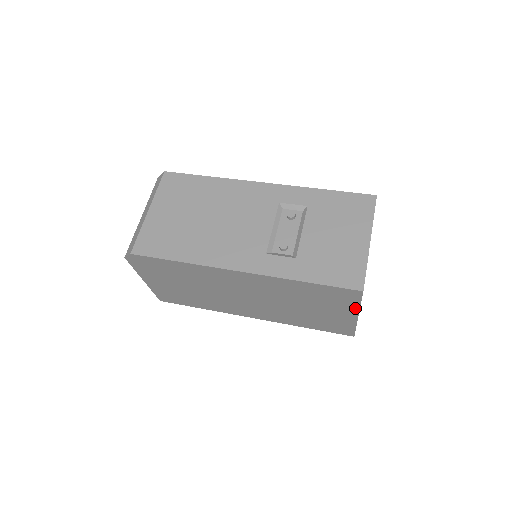
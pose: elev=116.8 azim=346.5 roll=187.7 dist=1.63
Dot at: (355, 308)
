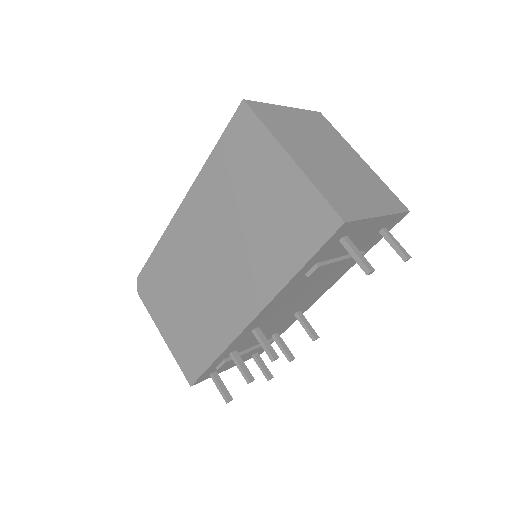
Dot at: (271, 142)
